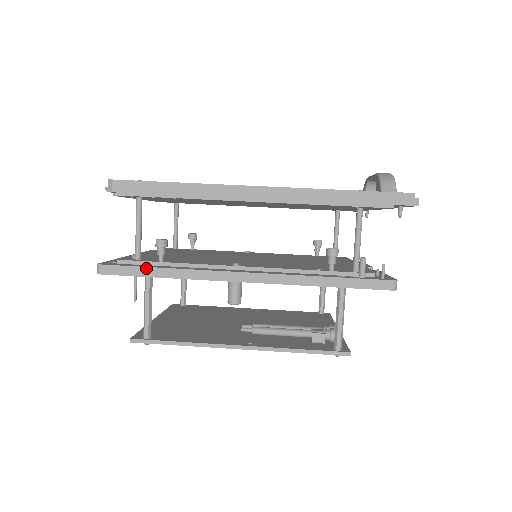
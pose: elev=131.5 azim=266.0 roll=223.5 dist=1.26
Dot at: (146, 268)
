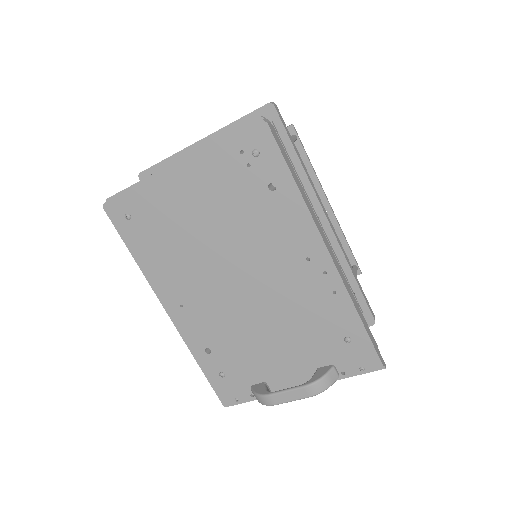
Dot at: occluded
